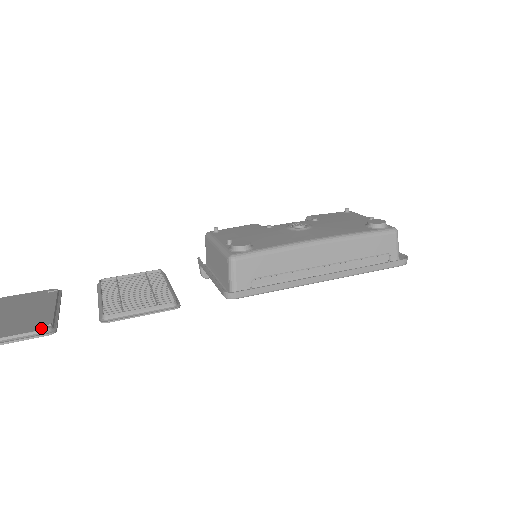
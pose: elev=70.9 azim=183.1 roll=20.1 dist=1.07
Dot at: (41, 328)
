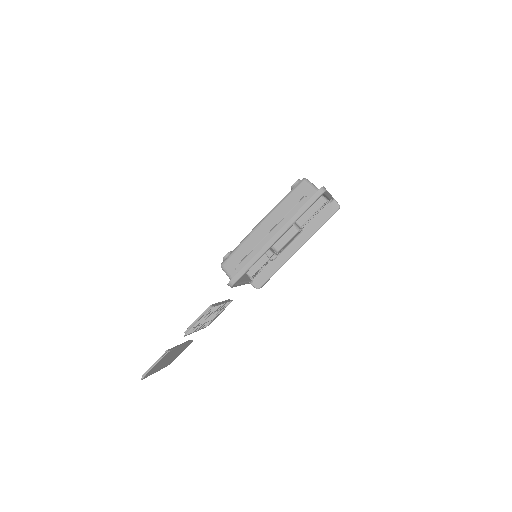
Dot at: (164, 353)
